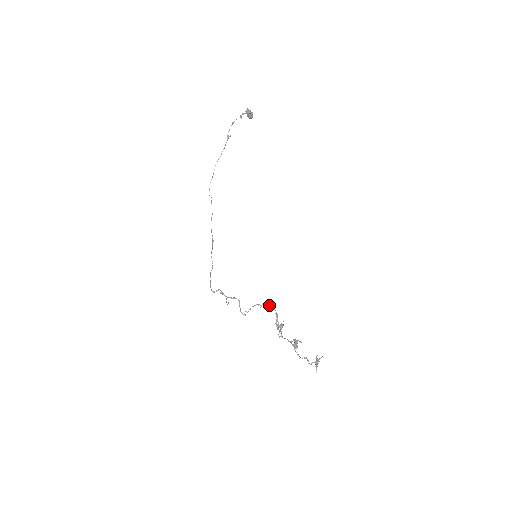
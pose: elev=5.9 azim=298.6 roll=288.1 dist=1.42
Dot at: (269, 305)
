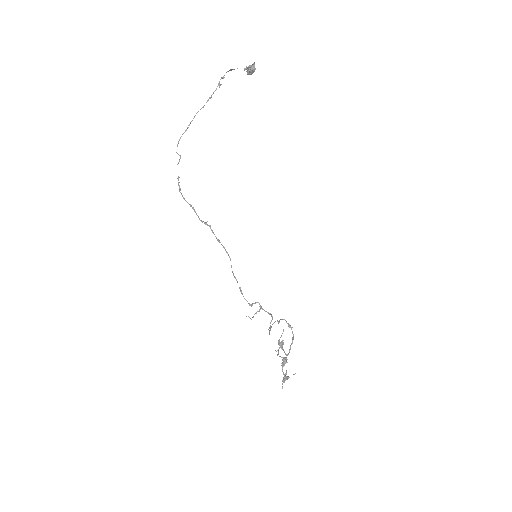
Dot at: occluded
